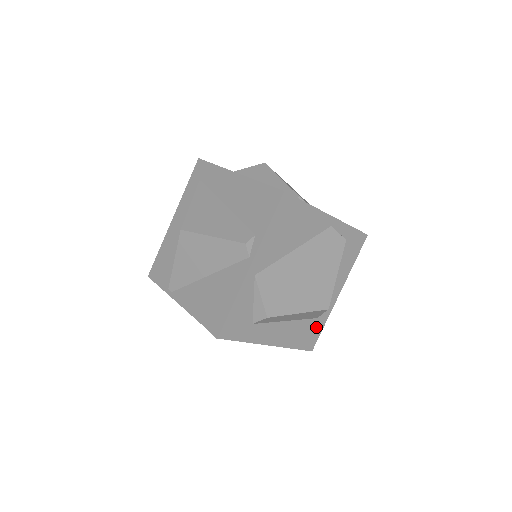
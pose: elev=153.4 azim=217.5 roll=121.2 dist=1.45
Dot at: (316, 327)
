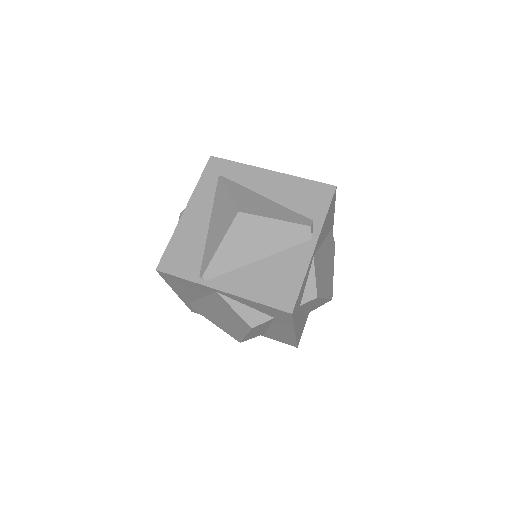
Dot at: (304, 323)
